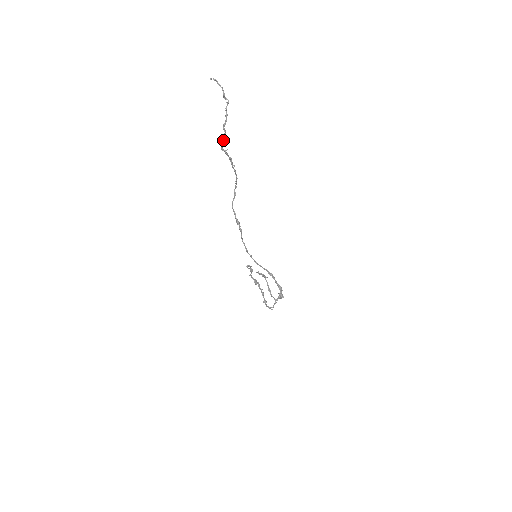
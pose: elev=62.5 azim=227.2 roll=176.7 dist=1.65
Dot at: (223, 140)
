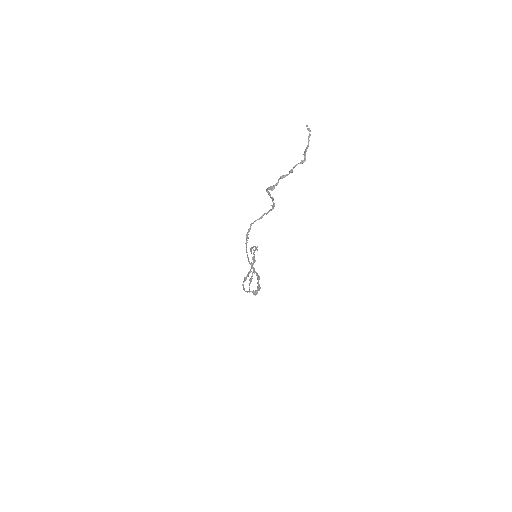
Dot at: (271, 187)
